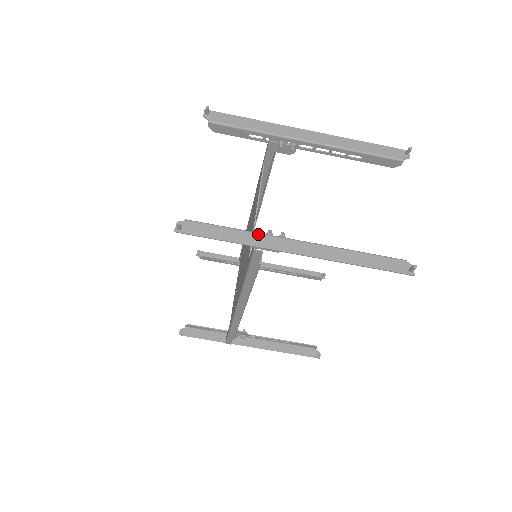
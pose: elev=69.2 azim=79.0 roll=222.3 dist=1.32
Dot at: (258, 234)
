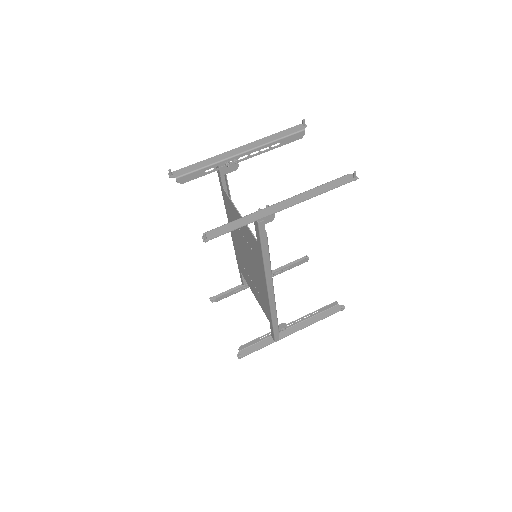
Dot at: (254, 213)
